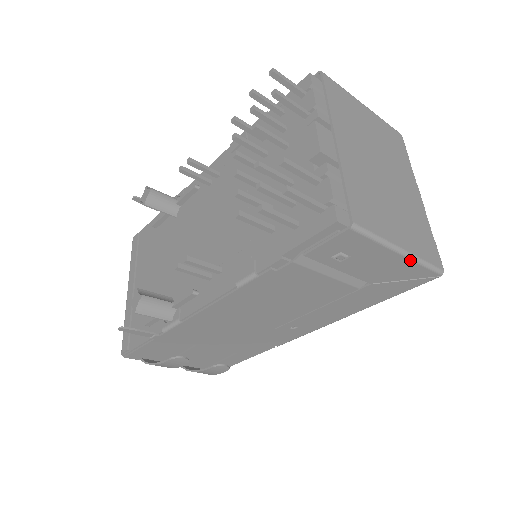
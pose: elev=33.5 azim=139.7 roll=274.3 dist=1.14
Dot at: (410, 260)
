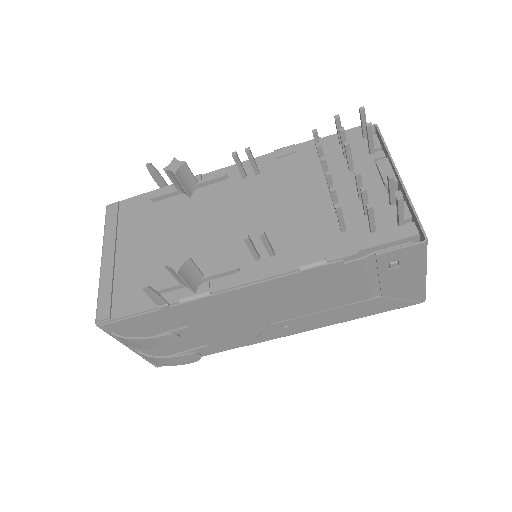
Dot at: (423, 282)
